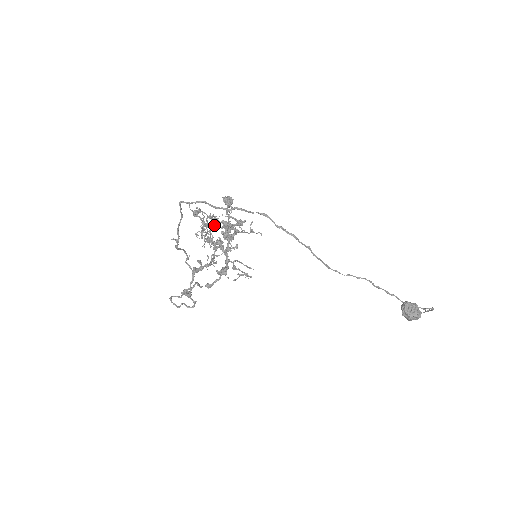
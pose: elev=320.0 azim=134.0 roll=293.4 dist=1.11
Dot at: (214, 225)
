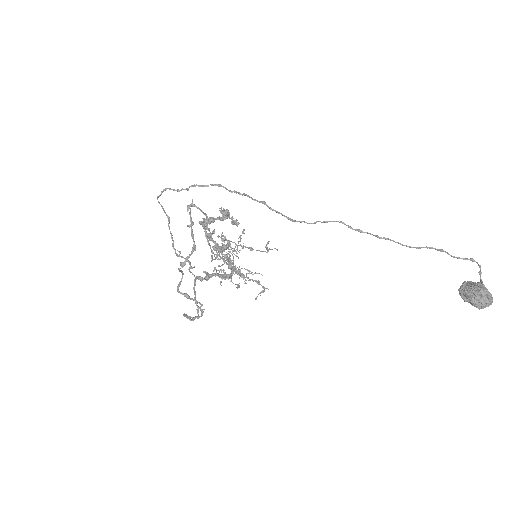
Dot at: (226, 245)
